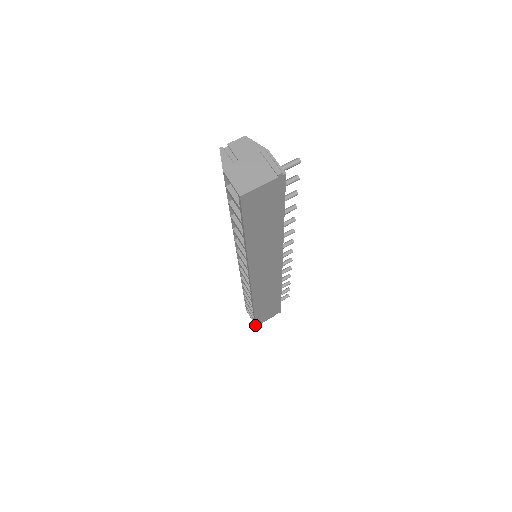
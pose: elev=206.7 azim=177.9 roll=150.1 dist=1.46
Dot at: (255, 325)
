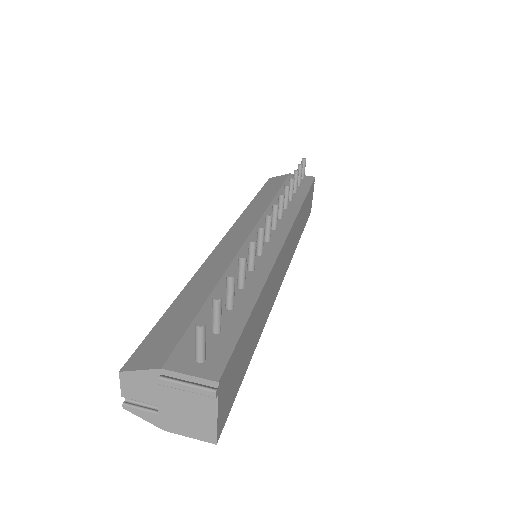
Dot at: occluded
